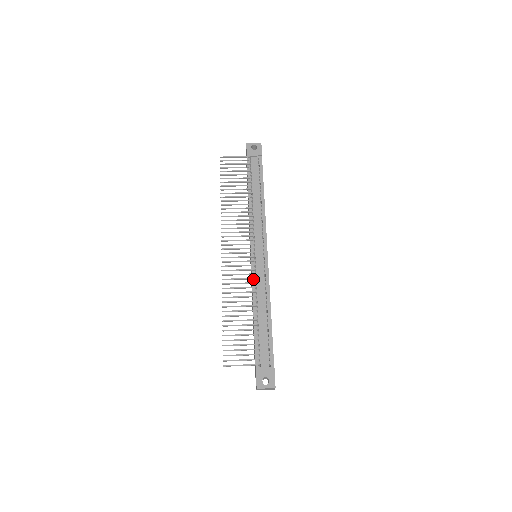
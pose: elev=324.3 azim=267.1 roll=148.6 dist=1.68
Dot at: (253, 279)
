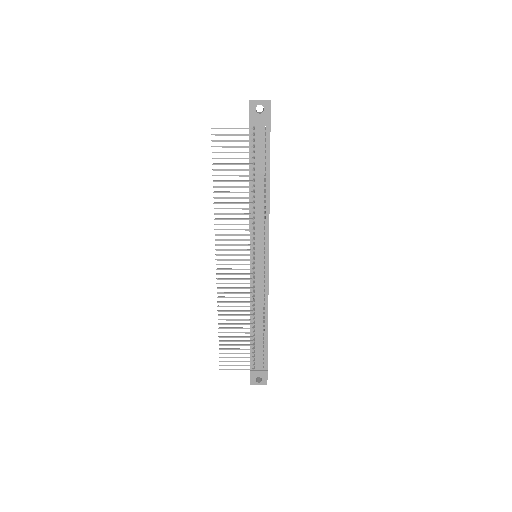
Dot at: (251, 290)
